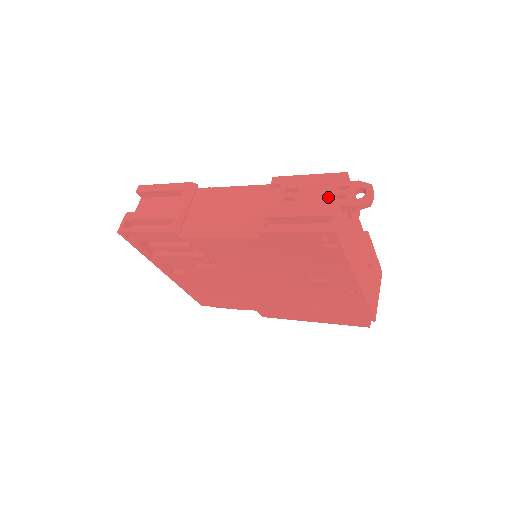
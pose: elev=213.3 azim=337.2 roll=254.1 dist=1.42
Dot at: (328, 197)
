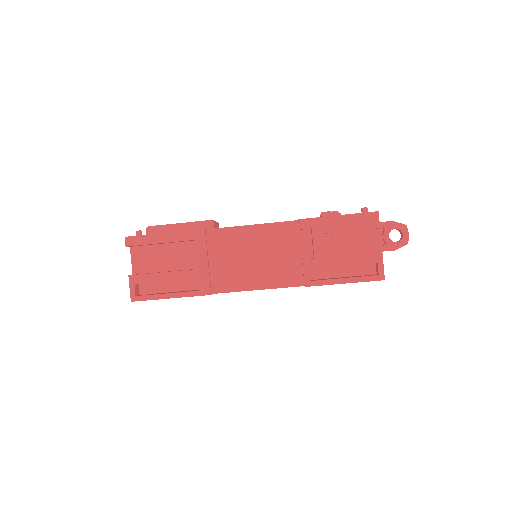
Dot at: (367, 242)
